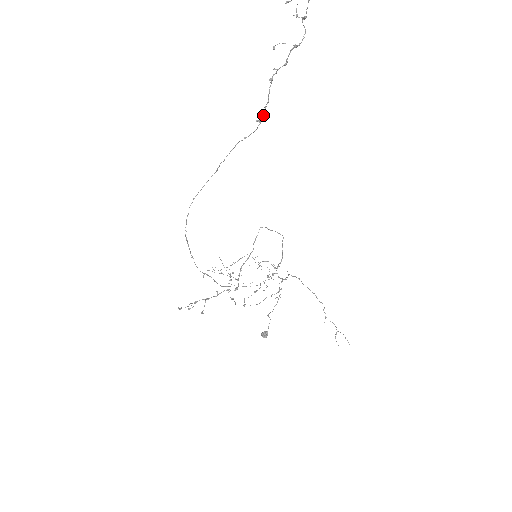
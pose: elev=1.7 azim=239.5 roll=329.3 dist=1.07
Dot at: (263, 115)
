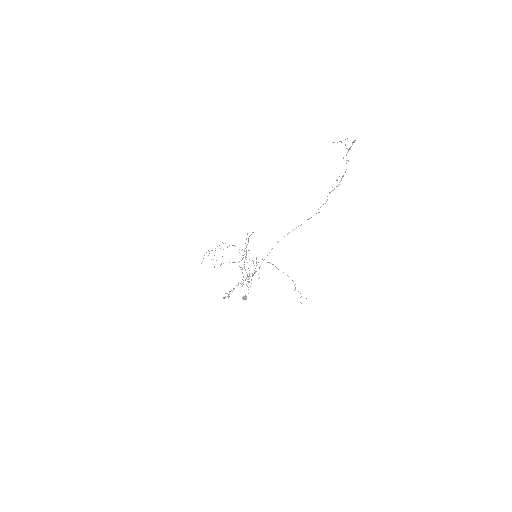
Dot at: occluded
